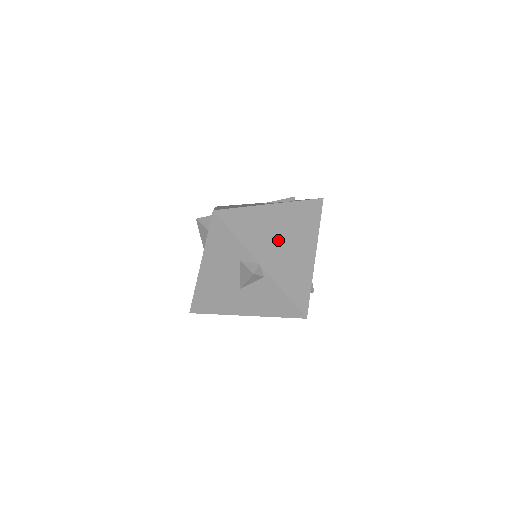
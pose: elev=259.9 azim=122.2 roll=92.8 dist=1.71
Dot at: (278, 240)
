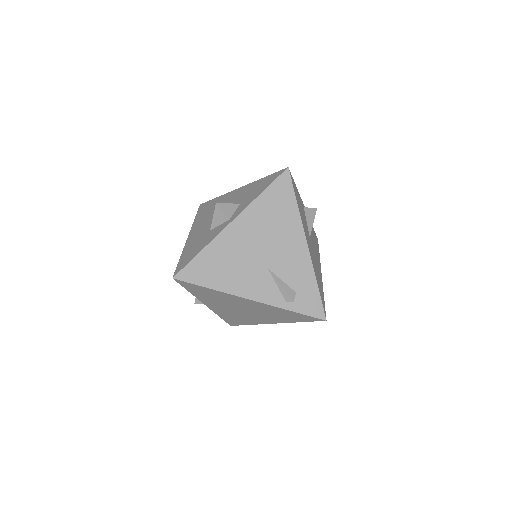
Dot at: (236, 308)
